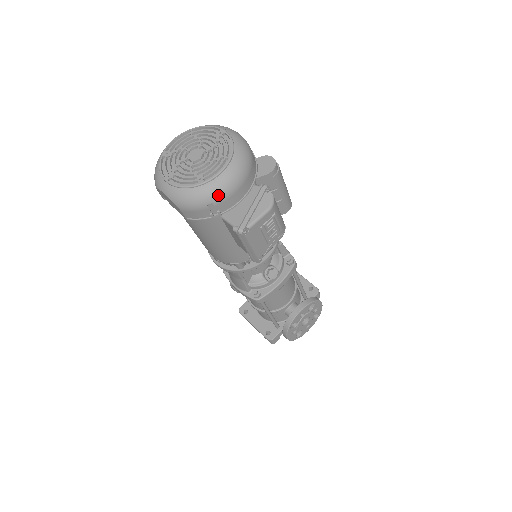
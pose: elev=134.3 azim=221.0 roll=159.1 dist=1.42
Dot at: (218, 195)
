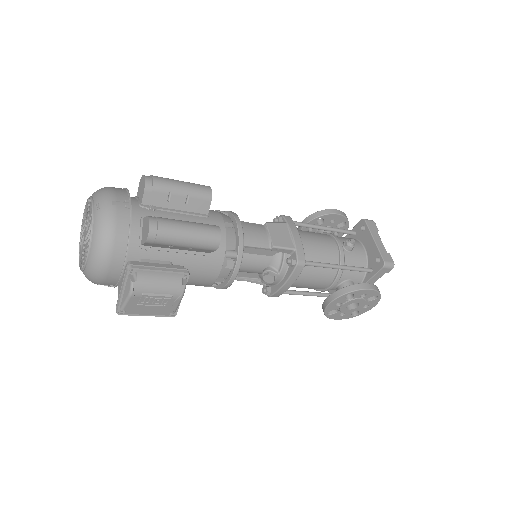
Dot at: (95, 280)
